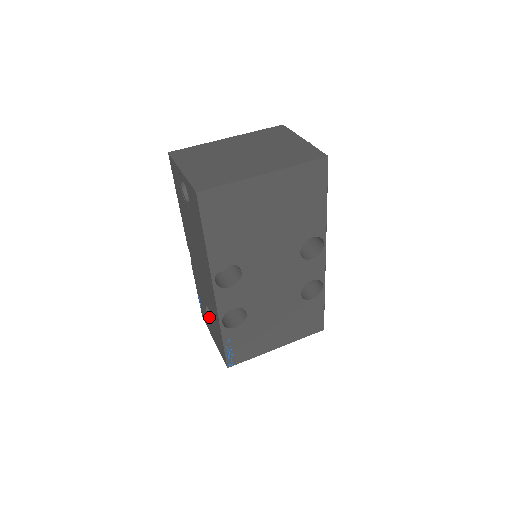
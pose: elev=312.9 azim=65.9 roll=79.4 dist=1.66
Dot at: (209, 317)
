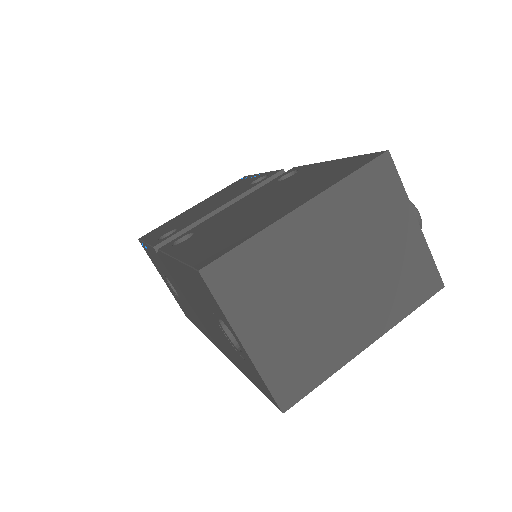
Dot at: (167, 280)
